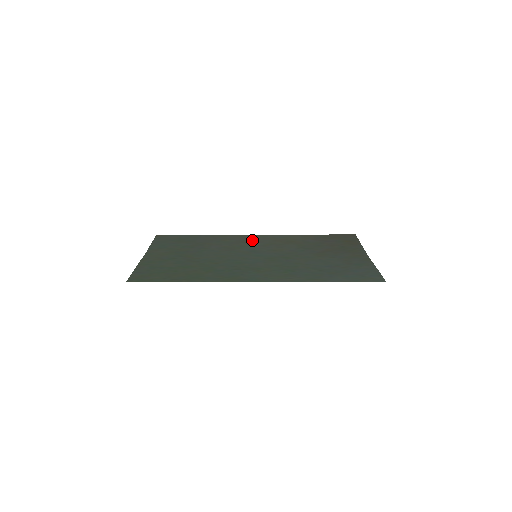
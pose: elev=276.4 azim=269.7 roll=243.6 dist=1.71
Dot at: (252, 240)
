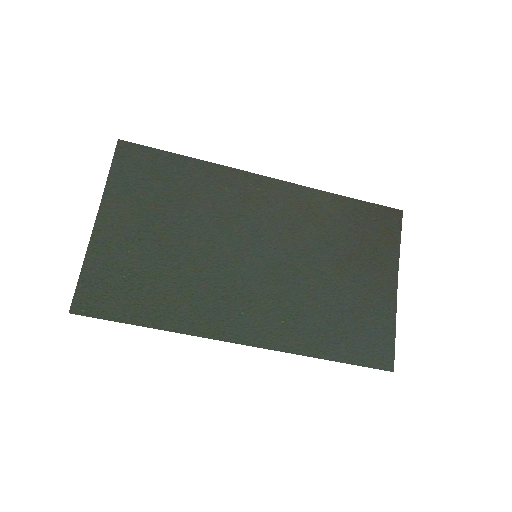
Dot at: (260, 197)
